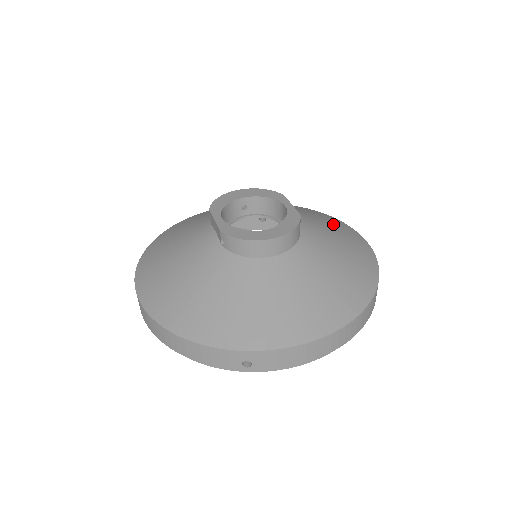
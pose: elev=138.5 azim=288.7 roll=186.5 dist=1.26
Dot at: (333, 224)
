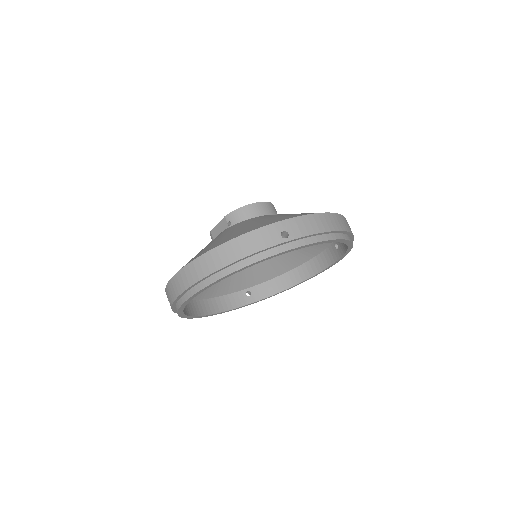
Dot at: occluded
